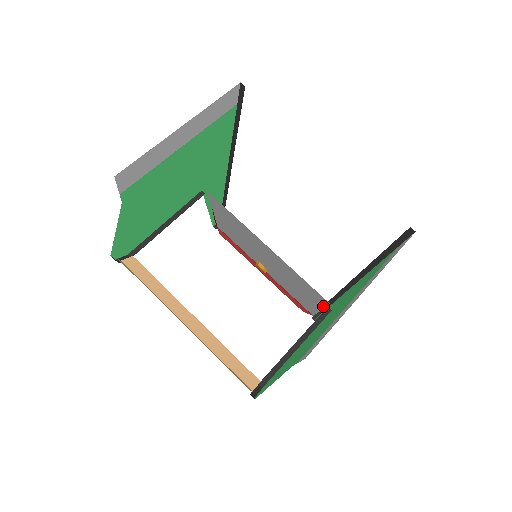
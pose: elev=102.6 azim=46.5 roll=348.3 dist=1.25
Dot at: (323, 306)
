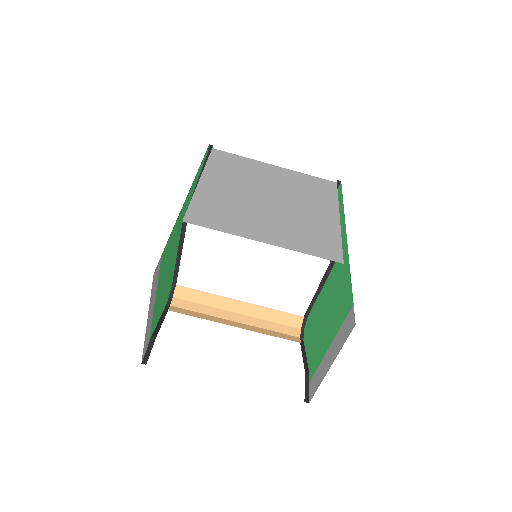
Dot at: occluded
